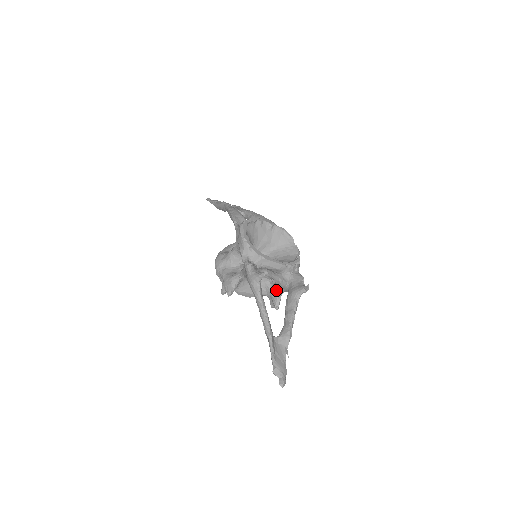
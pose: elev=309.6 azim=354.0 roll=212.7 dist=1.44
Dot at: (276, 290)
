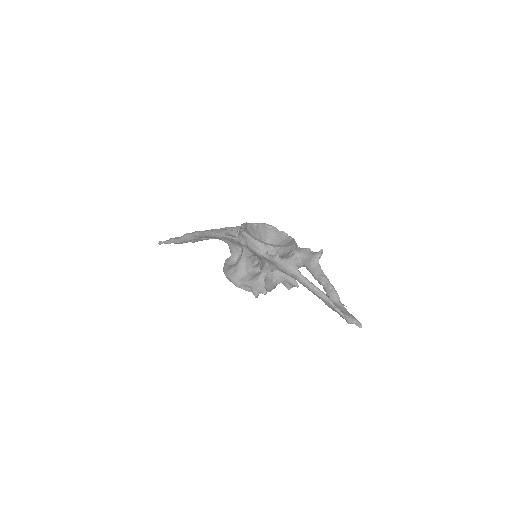
Dot at: occluded
